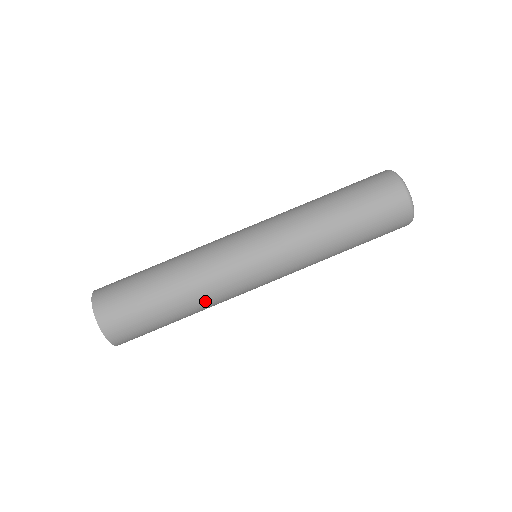
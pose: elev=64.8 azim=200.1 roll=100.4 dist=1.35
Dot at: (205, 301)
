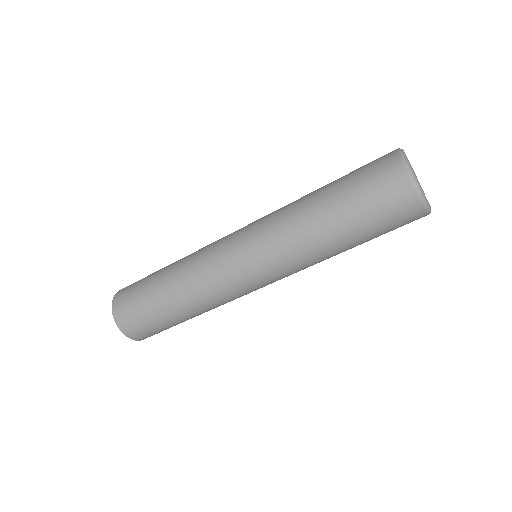
Dot at: (206, 306)
